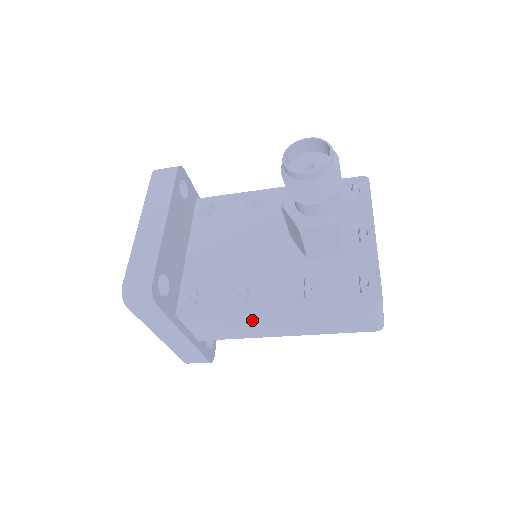
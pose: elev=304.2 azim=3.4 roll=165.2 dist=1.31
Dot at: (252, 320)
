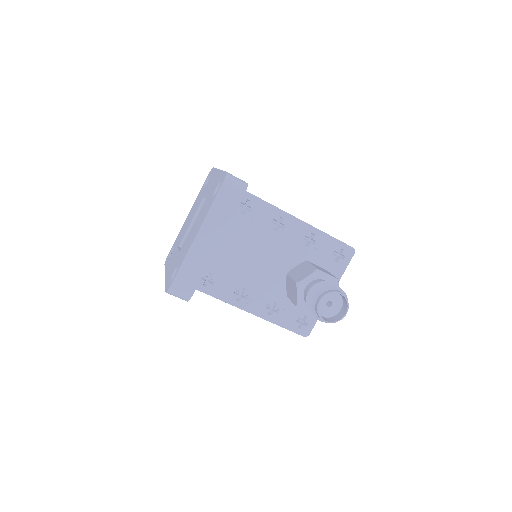
Dot at: occluded
